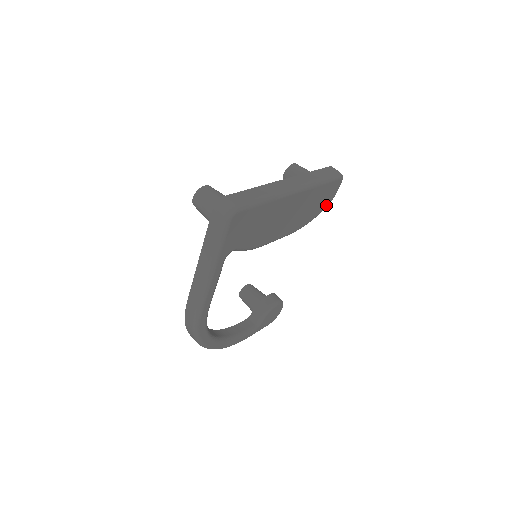
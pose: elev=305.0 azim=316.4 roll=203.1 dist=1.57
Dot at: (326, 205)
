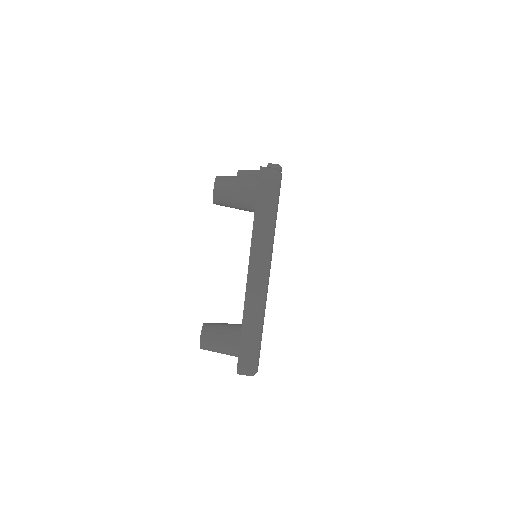
Dot at: occluded
